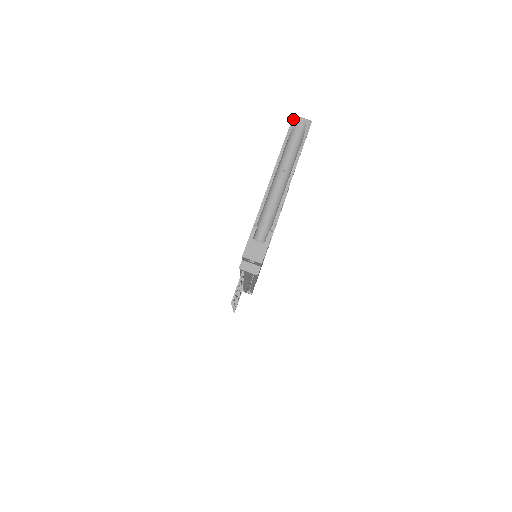
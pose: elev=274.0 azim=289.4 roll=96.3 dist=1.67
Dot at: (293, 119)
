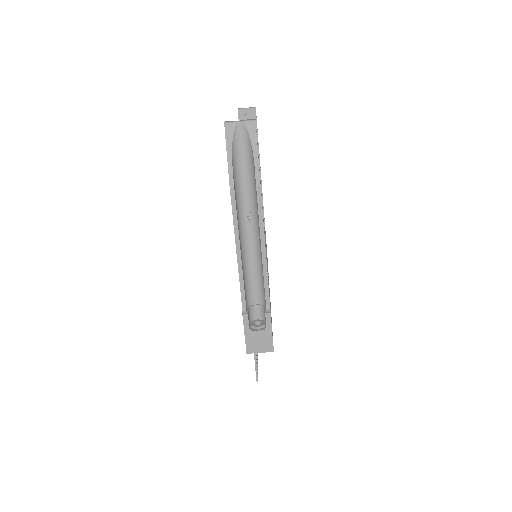
Dot at: (226, 133)
